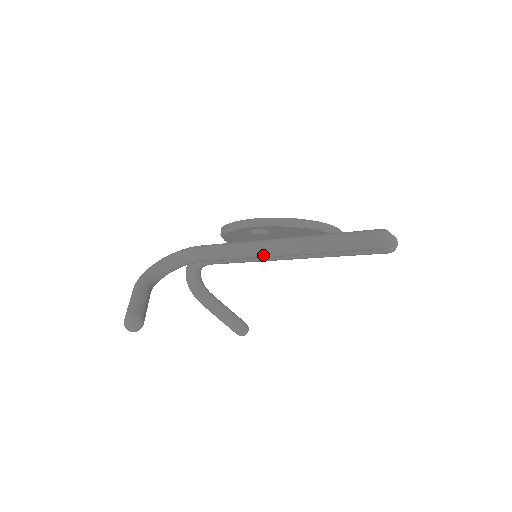
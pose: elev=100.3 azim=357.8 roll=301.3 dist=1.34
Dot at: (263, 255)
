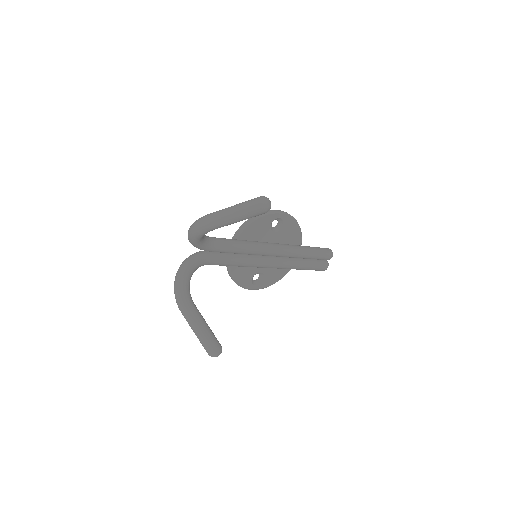
Dot at: (270, 248)
